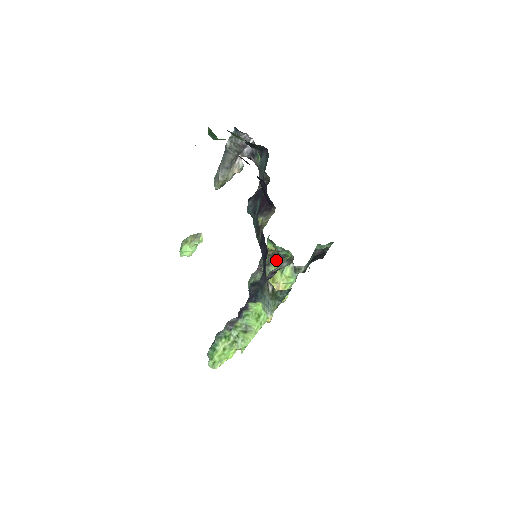
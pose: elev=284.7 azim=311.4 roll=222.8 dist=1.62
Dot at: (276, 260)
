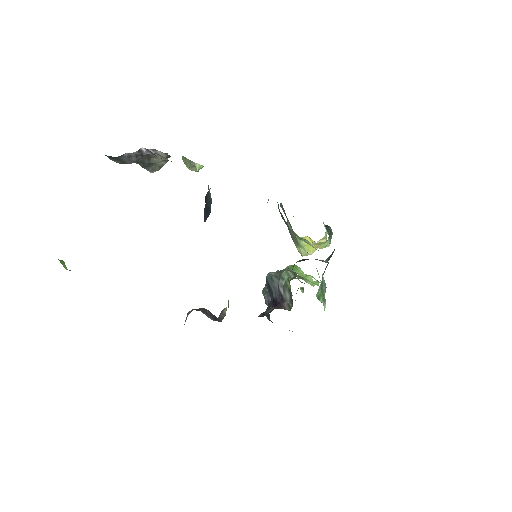
Dot at: occluded
